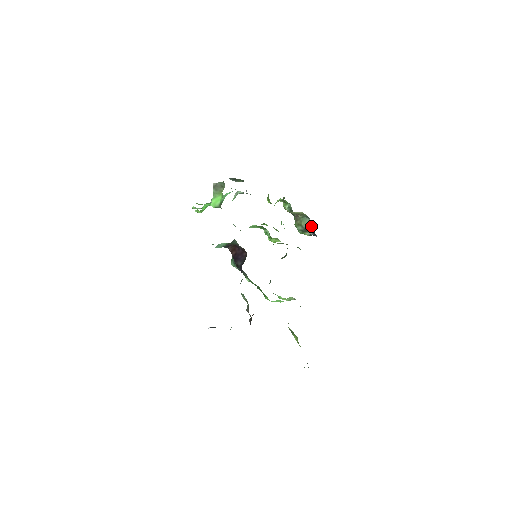
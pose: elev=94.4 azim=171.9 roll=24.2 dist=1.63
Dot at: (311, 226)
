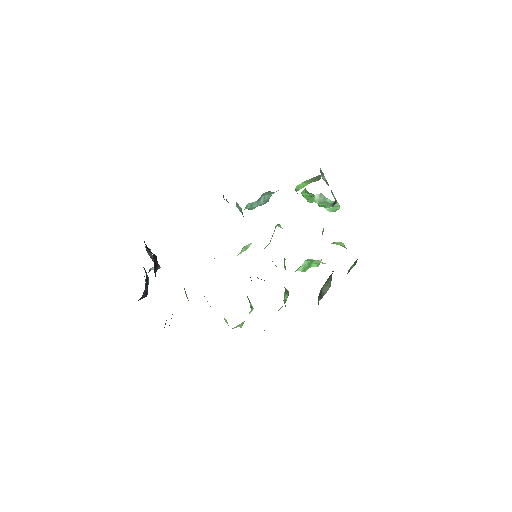
Dot at: occluded
